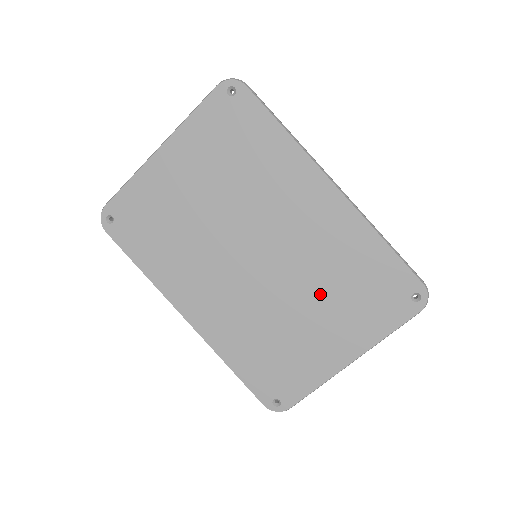
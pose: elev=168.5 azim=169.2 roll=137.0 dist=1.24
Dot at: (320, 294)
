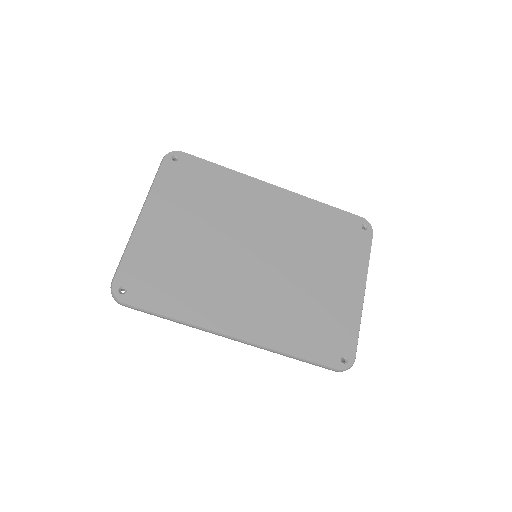
Dot at: (314, 257)
